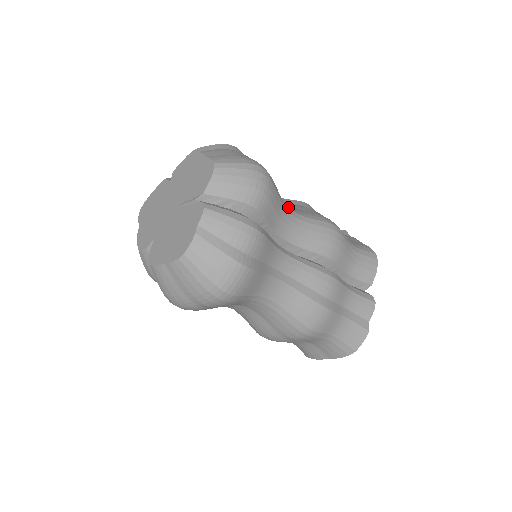
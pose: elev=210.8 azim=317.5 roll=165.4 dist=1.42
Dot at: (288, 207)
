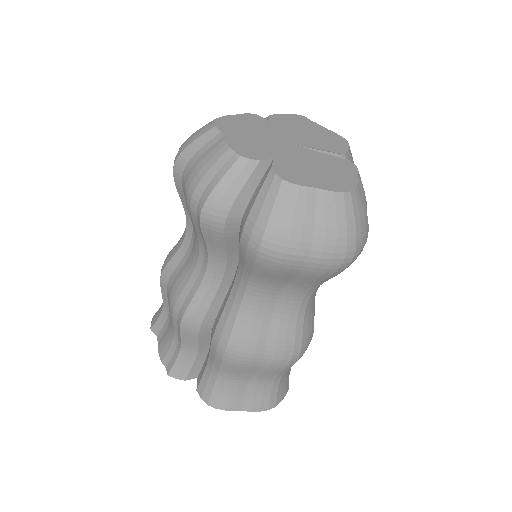
Dot at: occluded
